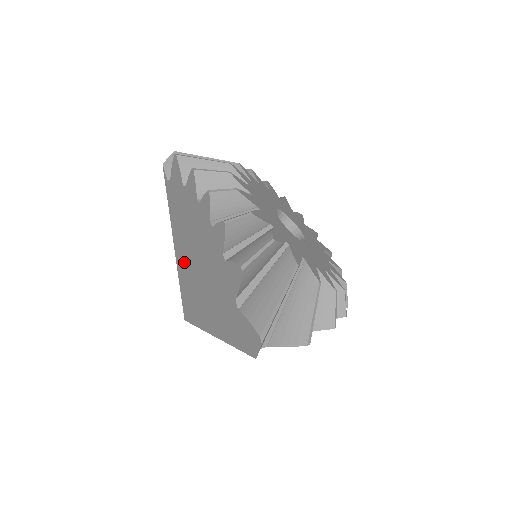
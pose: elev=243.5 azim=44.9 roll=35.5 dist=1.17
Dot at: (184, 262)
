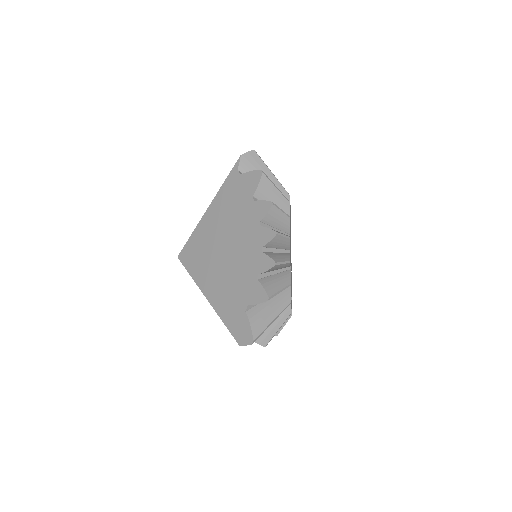
Dot at: (211, 231)
